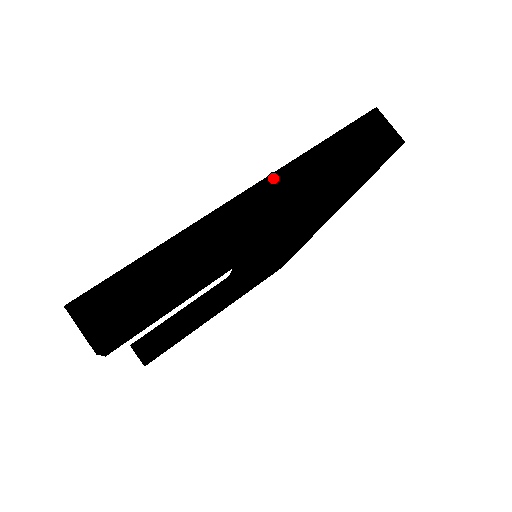
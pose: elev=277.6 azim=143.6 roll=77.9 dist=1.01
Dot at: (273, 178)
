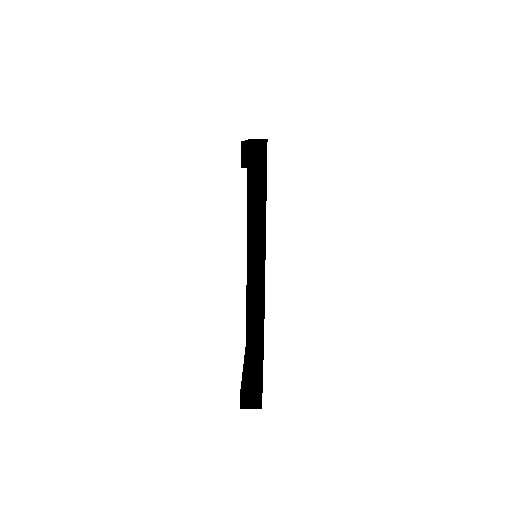
Dot at: occluded
